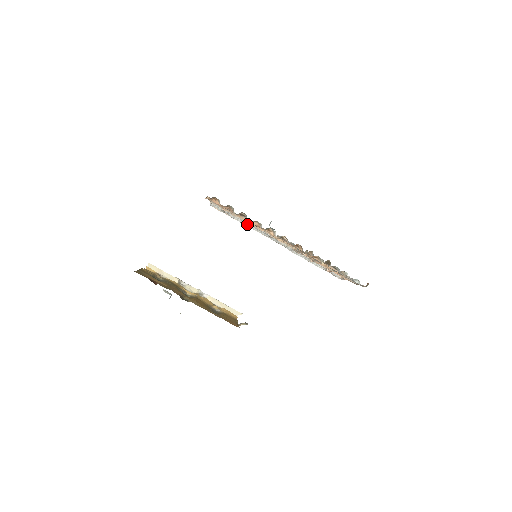
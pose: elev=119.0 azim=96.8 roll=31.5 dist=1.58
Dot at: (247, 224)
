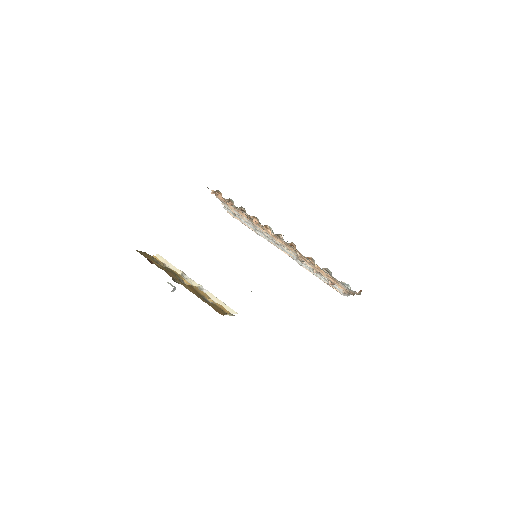
Dot at: (256, 230)
